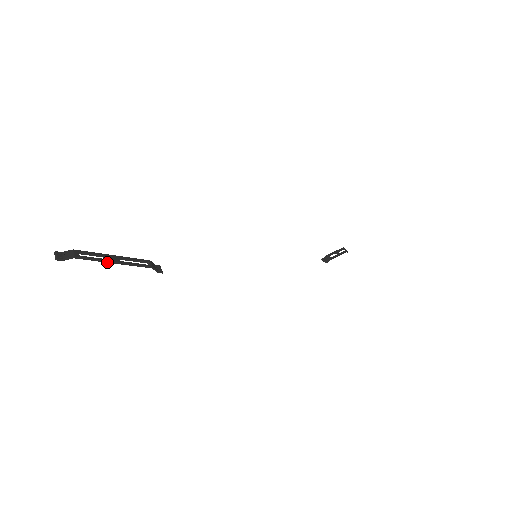
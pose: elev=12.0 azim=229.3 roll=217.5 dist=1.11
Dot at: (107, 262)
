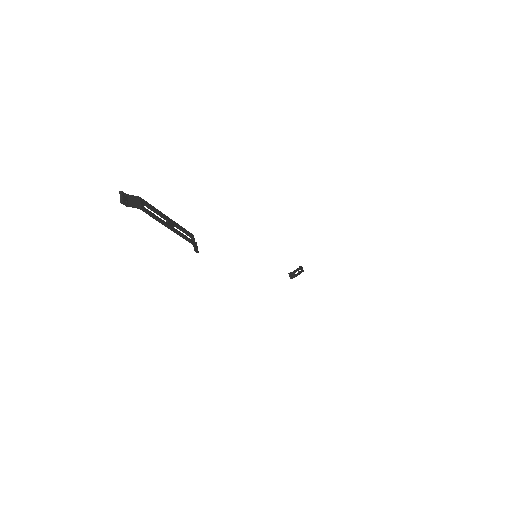
Dot at: (164, 224)
